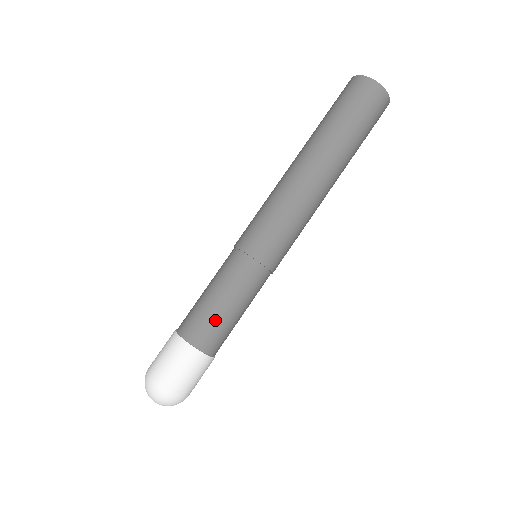
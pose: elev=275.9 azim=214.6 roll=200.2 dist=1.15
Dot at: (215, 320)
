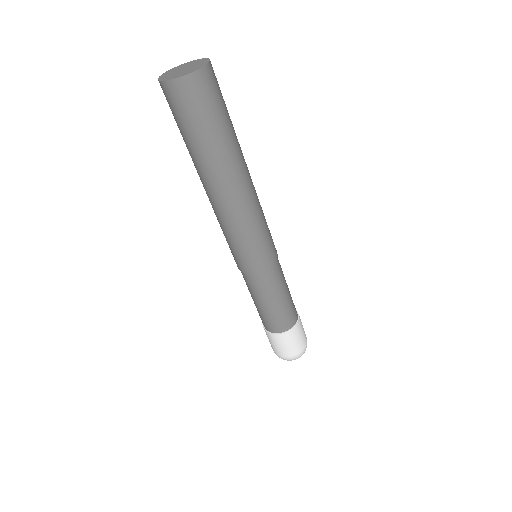
Dot at: (281, 313)
